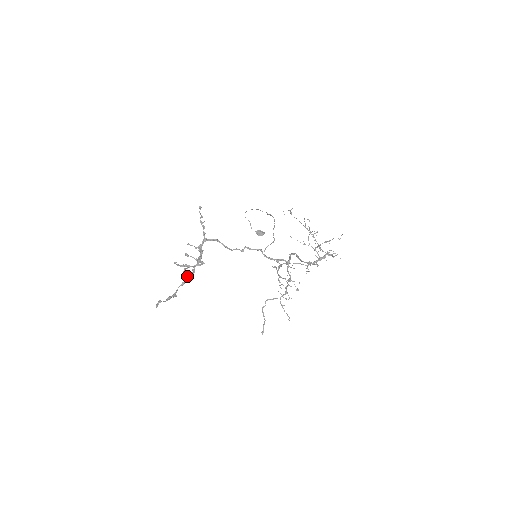
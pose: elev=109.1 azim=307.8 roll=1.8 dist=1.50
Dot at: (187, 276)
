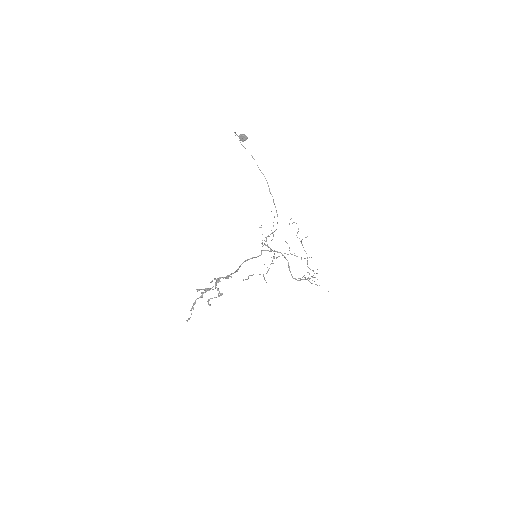
Dot at: (205, 292)
